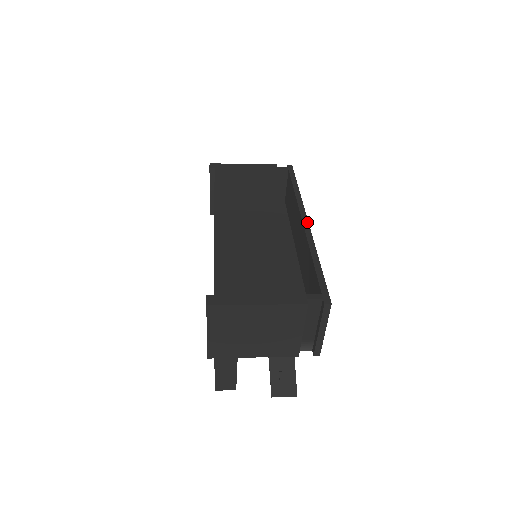
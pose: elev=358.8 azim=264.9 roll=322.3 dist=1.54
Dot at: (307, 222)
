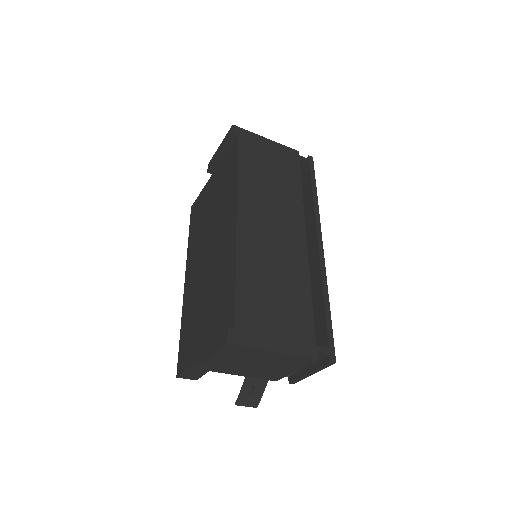
Dot at: (322, 248)
